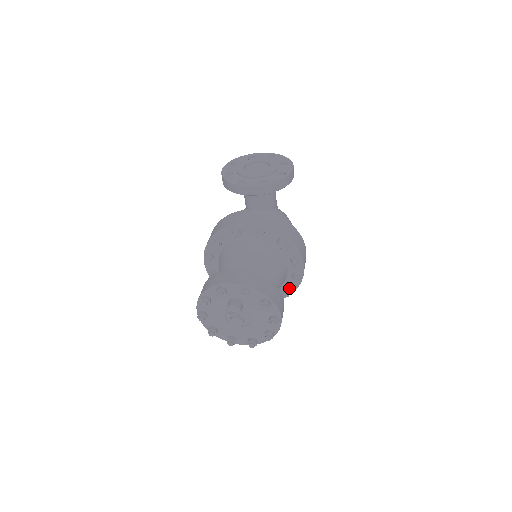
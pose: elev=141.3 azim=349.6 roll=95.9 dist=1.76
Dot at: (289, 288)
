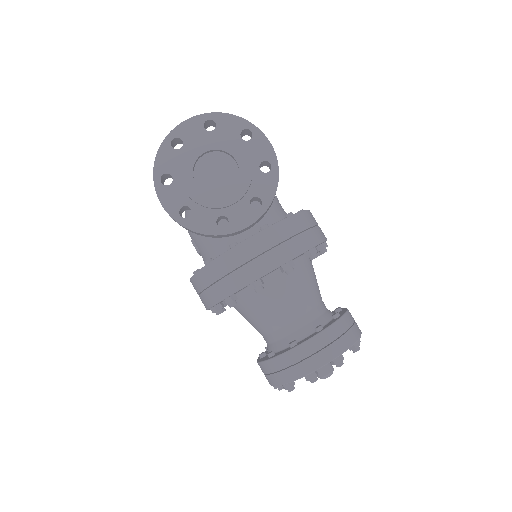
Dot at: occluded
